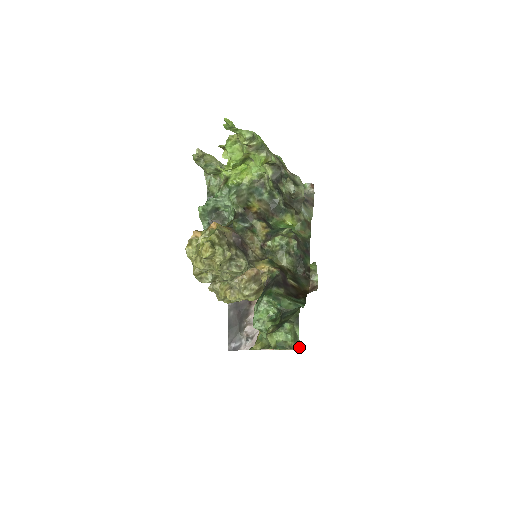
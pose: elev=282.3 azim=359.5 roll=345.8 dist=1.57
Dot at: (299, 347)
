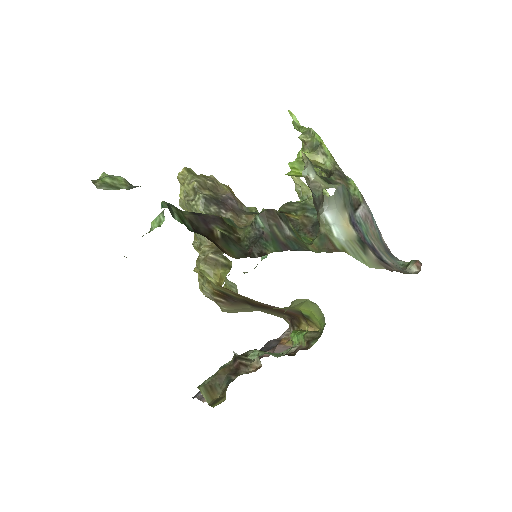
Dot at: occluded
